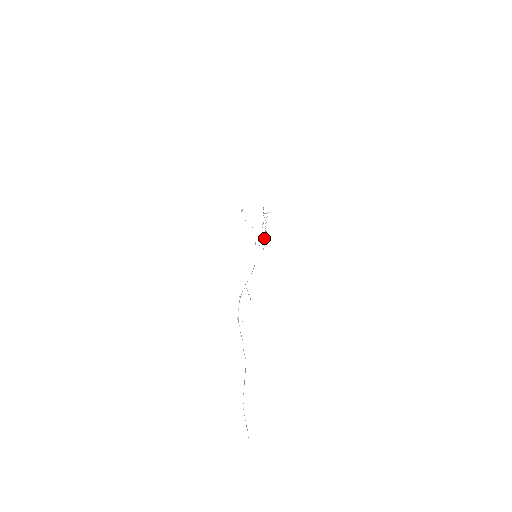
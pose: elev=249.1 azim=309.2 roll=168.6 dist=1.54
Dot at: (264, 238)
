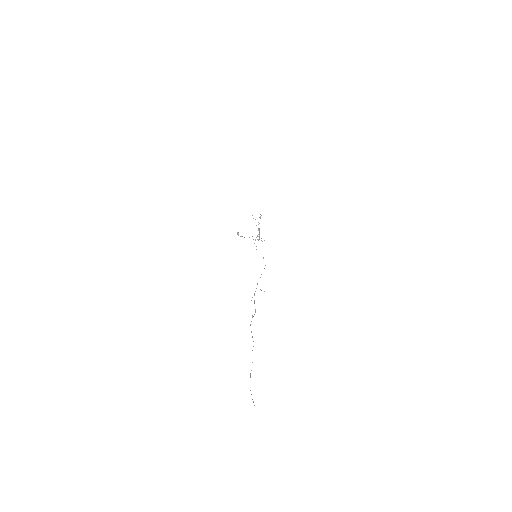
Dot at: occluded
